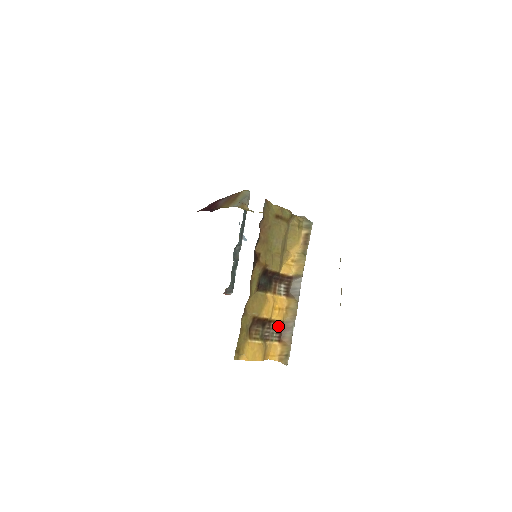
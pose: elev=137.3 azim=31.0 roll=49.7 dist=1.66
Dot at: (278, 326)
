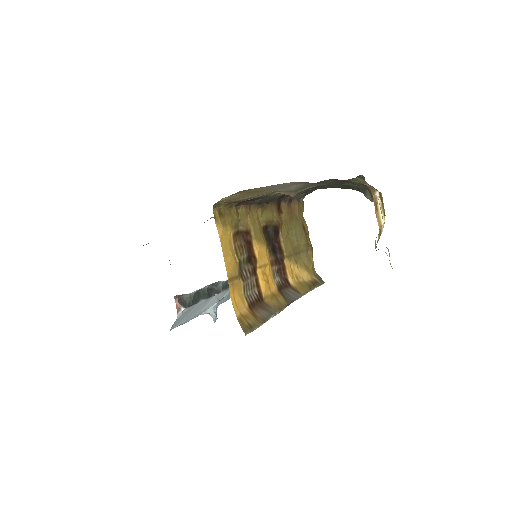
Dot at: (256, 294)
